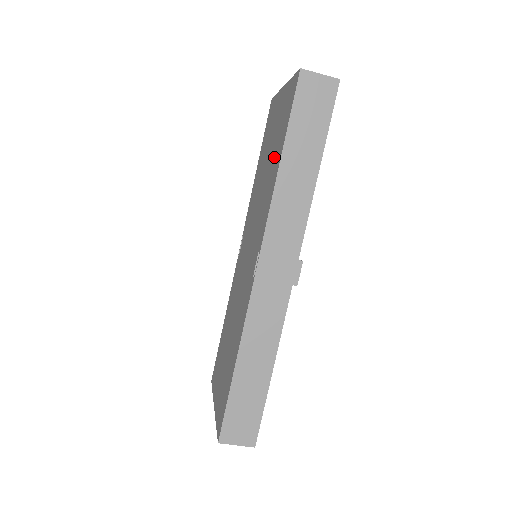
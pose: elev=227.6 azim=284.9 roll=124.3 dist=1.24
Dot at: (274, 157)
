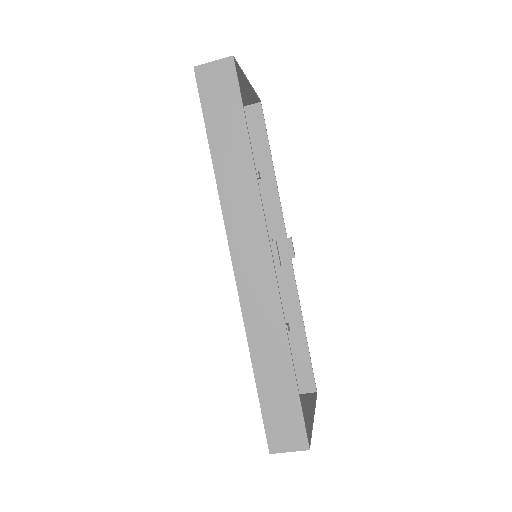
Dot at: occluded
